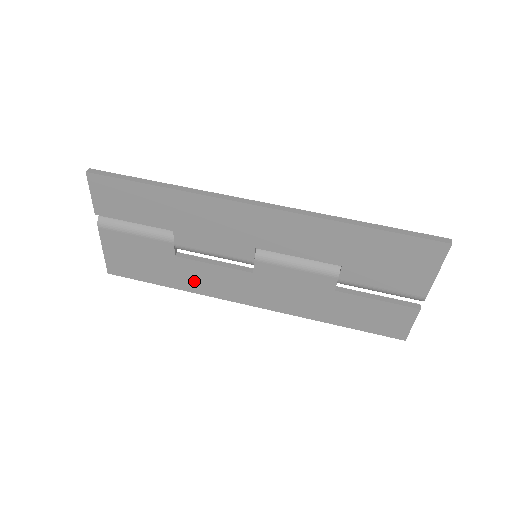
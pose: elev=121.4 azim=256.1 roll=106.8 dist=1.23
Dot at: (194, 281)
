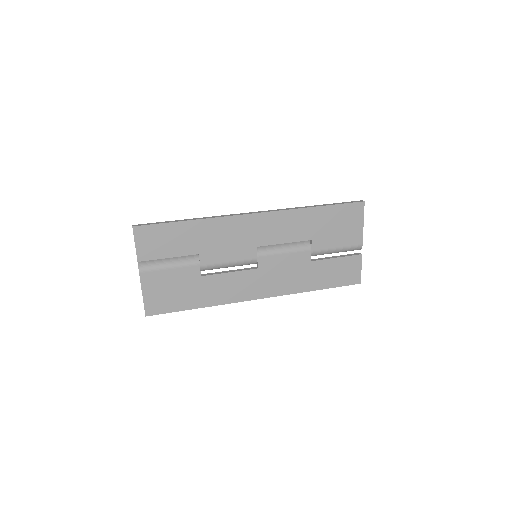
Dot at: (216, 294)
